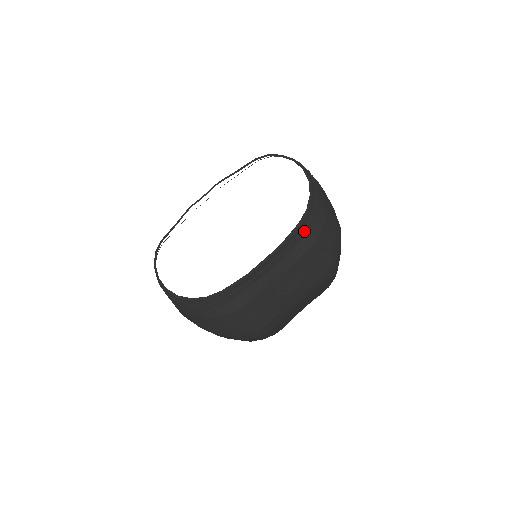
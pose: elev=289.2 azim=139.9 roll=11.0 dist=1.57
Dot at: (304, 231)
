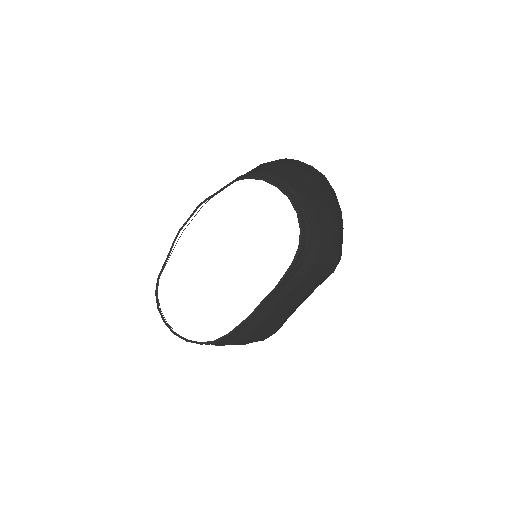
Dot at: (299, 263)
